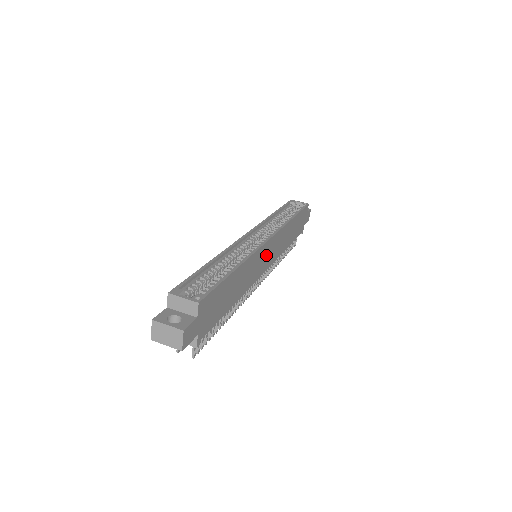
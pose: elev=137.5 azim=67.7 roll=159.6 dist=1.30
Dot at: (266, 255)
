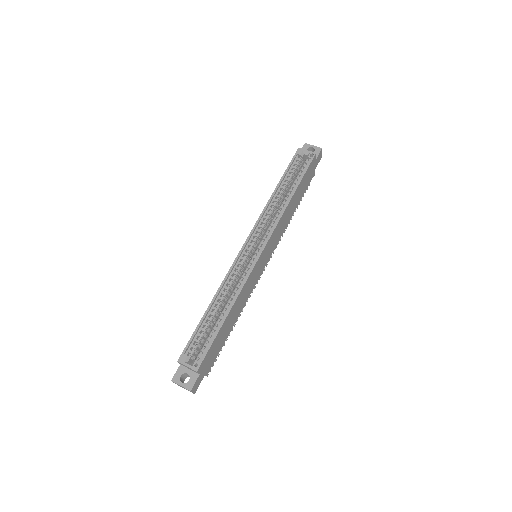
Dot at: (262, 260)
